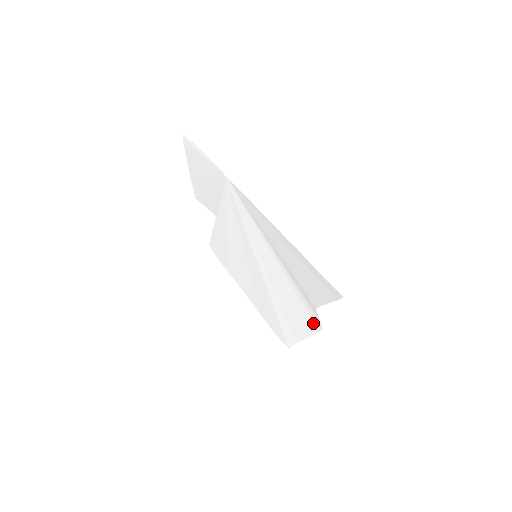
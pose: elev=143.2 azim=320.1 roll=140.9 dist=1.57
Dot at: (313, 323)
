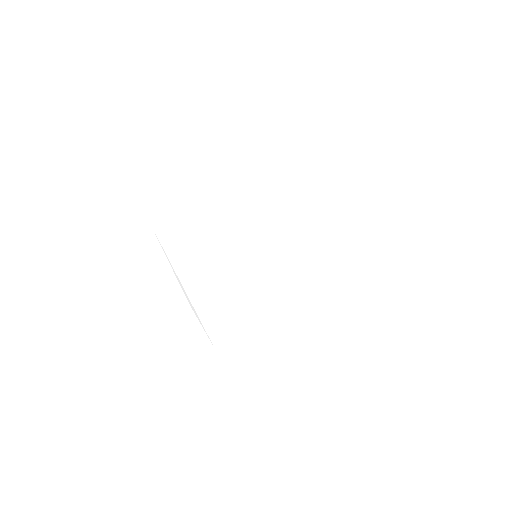
Dot at: (361, 224)
